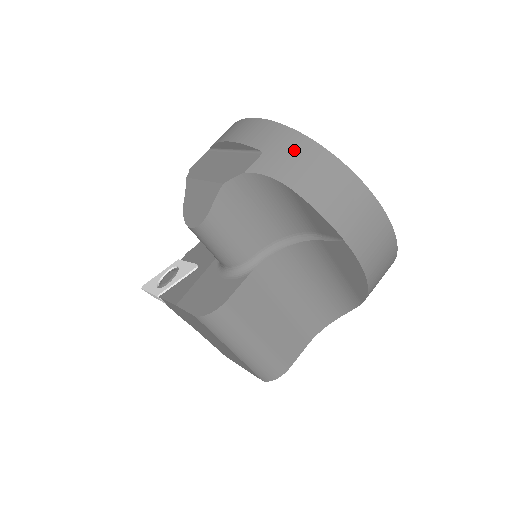
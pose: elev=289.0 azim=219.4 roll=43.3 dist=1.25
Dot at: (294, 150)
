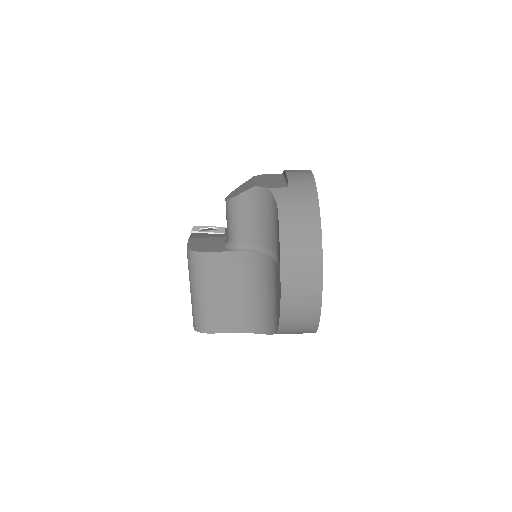
Dot at: (303, 199)
